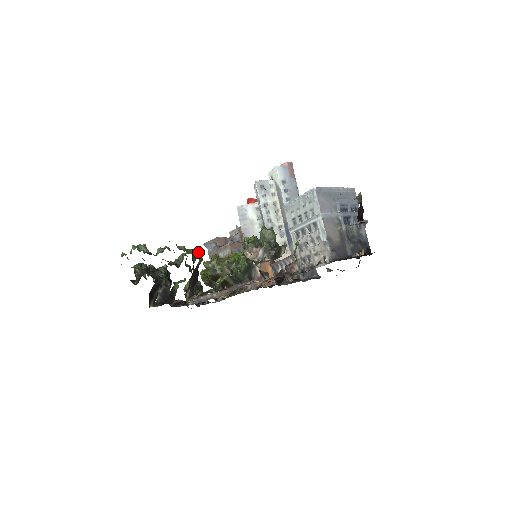
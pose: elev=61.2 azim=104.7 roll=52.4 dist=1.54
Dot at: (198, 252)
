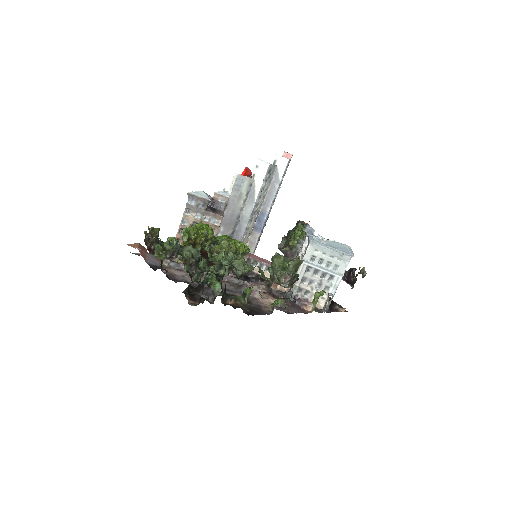
Dot at: (269, 279)
